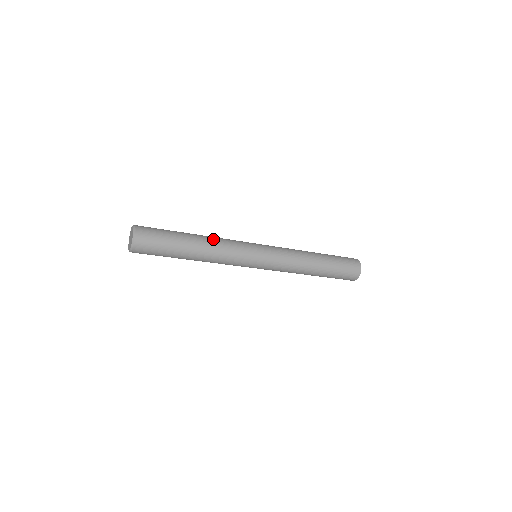
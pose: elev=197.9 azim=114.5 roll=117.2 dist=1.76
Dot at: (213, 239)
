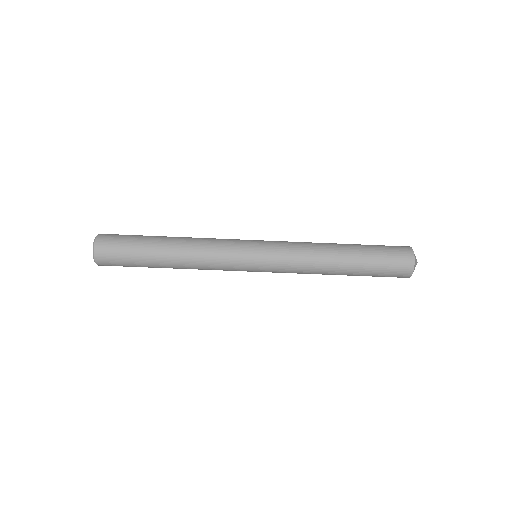
Dot at: occluded
